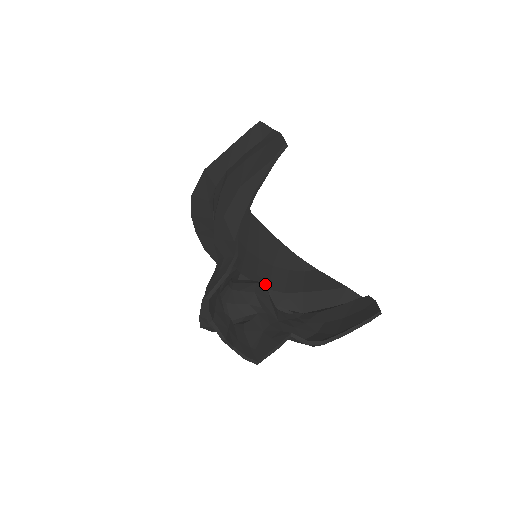
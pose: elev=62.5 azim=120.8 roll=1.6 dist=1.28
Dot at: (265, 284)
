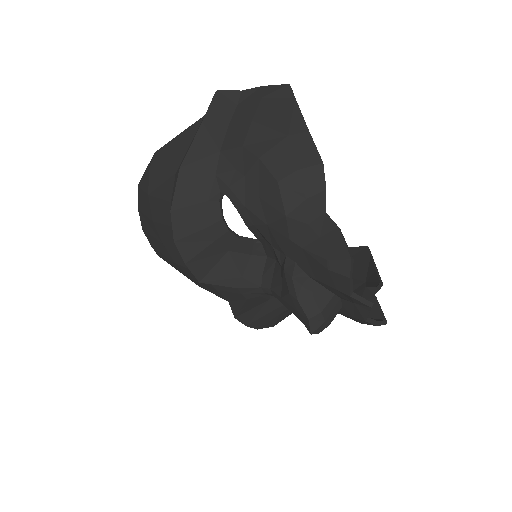
Dot at: occluded
